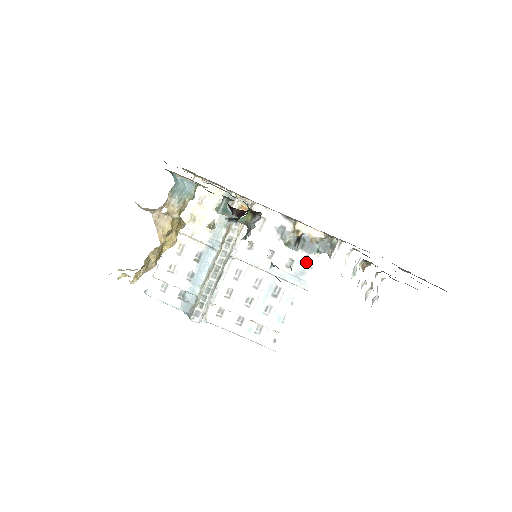
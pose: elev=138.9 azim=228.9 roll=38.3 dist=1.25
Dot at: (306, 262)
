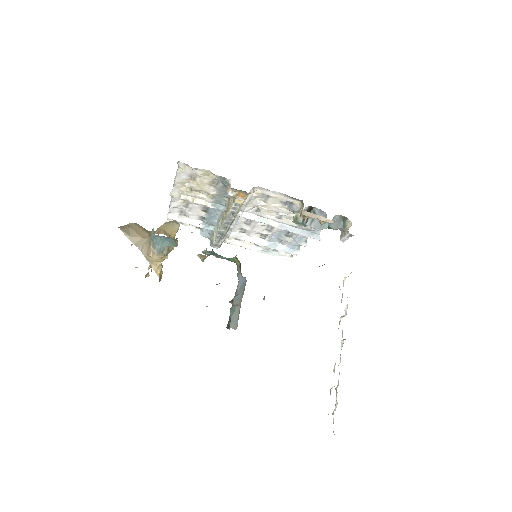
Dot at: occluded
